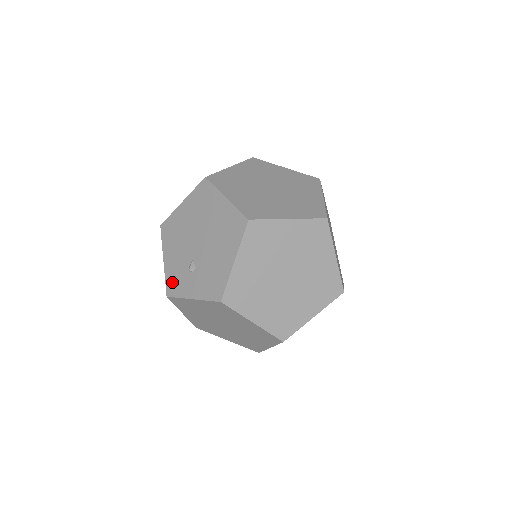
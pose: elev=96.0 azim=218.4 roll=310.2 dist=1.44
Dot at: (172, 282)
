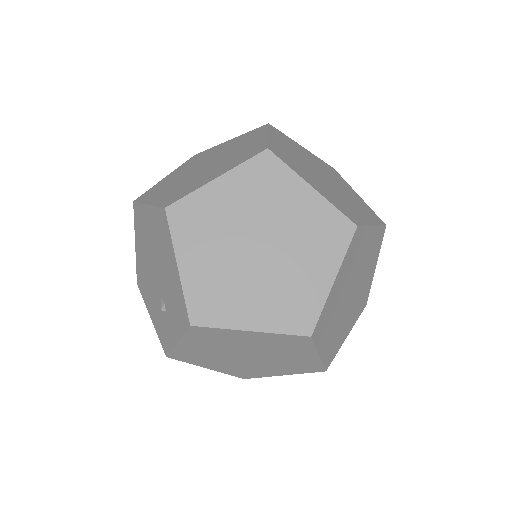
Dot at: (162, 337)
